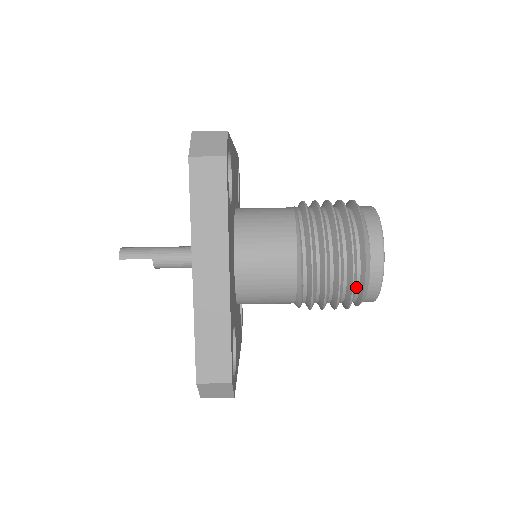
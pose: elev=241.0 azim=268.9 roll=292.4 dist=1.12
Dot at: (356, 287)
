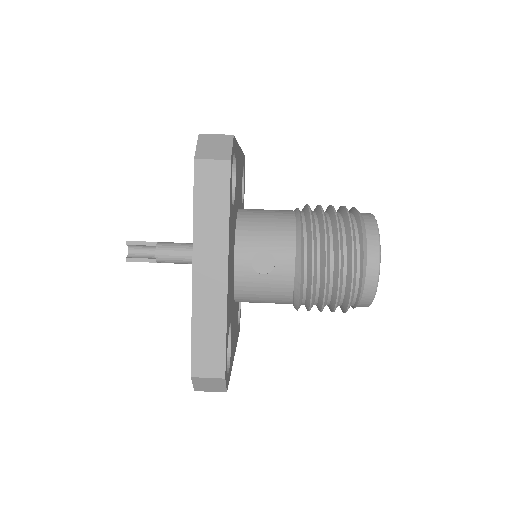
Dot at: (352, 221)
